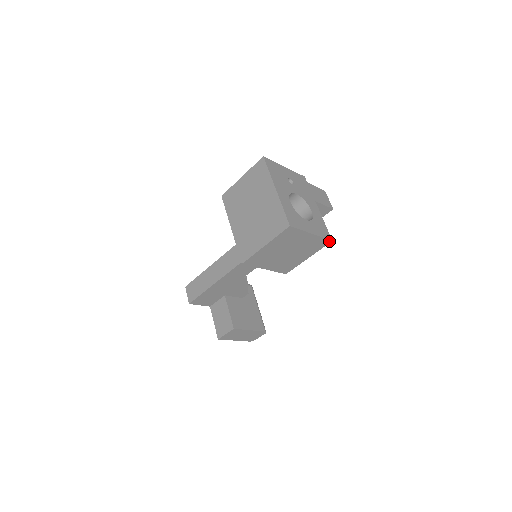
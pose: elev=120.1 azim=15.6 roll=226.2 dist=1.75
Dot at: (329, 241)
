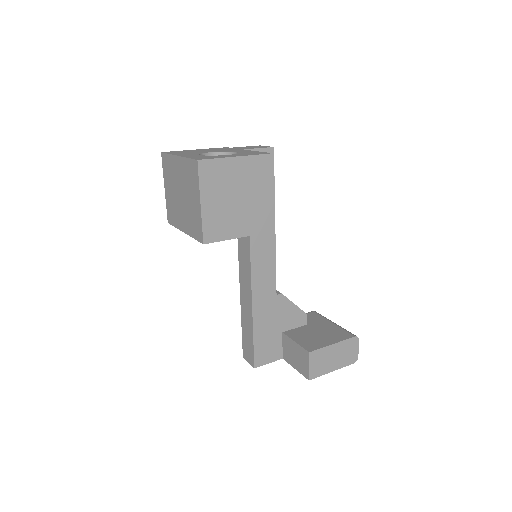
Dot at: (269, 156)
